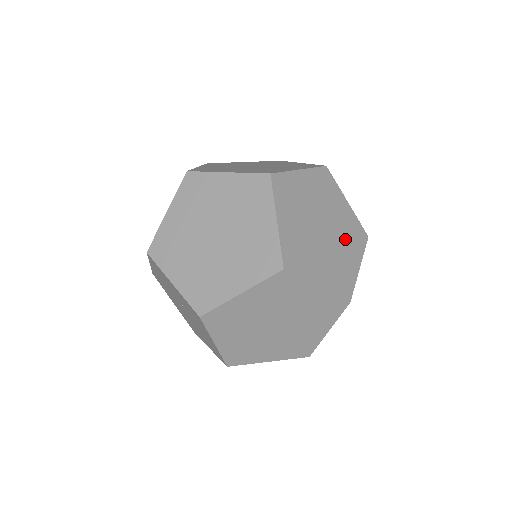
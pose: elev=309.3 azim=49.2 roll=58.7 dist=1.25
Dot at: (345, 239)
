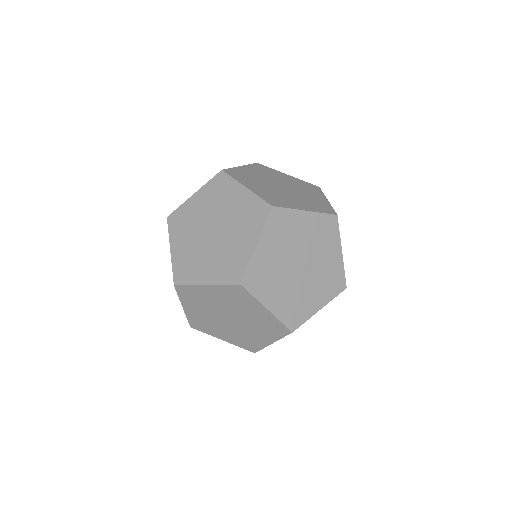
Dot at: (319, 282)
